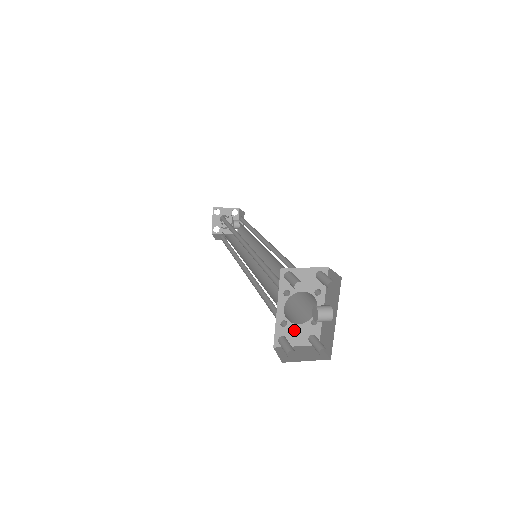
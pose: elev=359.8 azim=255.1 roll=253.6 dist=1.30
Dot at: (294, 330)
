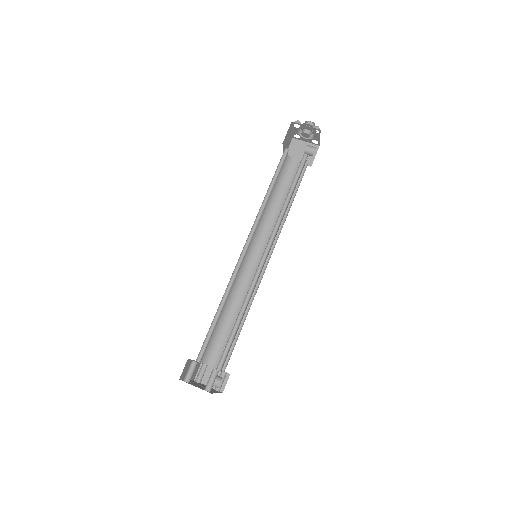
Dot at: (211, 366)
